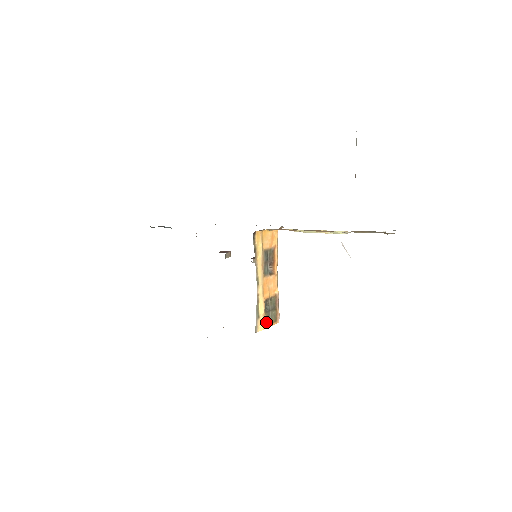
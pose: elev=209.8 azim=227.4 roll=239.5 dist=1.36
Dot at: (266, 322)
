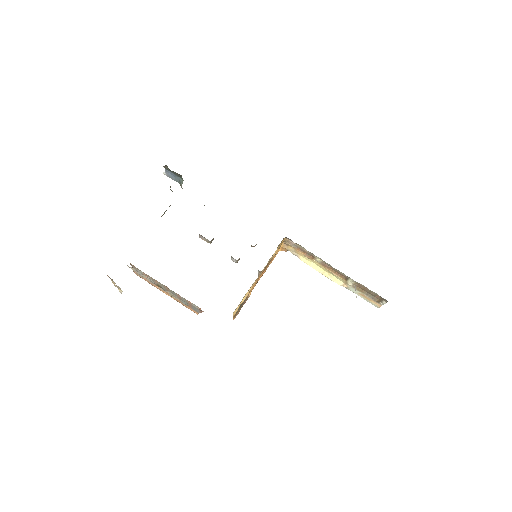
Dot at: occluded
